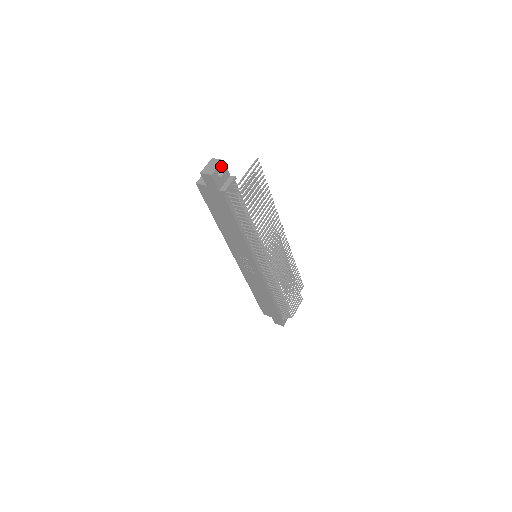
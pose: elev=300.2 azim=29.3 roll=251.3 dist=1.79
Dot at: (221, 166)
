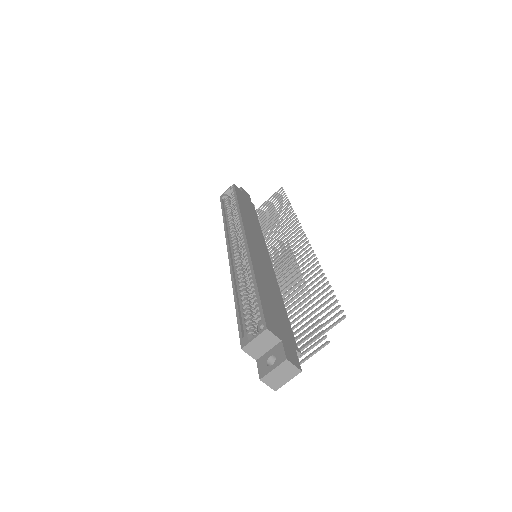
Dot at: (293, 374)
